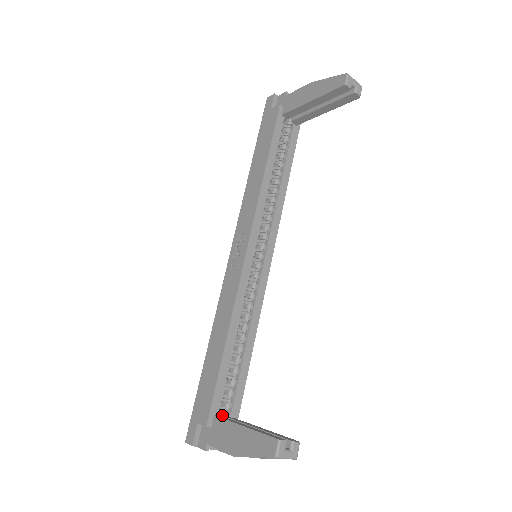
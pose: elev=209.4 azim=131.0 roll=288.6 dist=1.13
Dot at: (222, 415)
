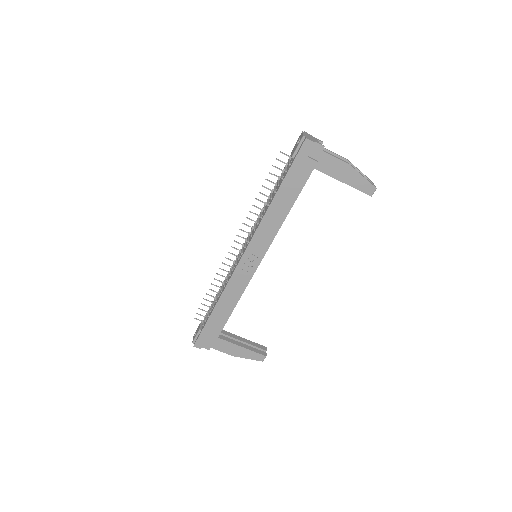
Dot at: occluded
